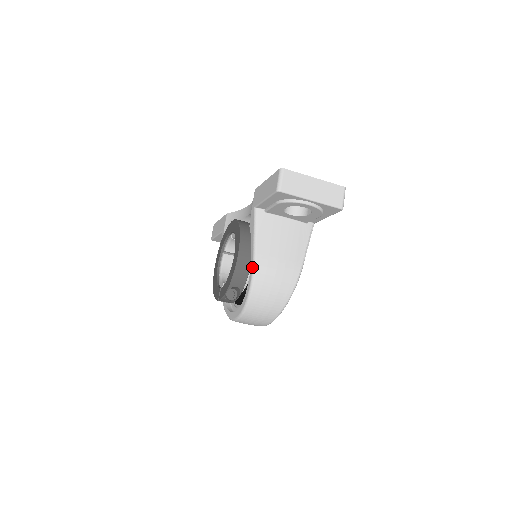
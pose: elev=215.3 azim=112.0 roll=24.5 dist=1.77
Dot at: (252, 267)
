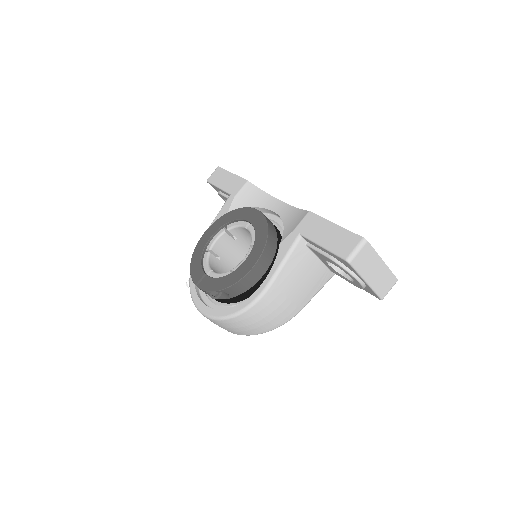
Dot at: (260, 293)
